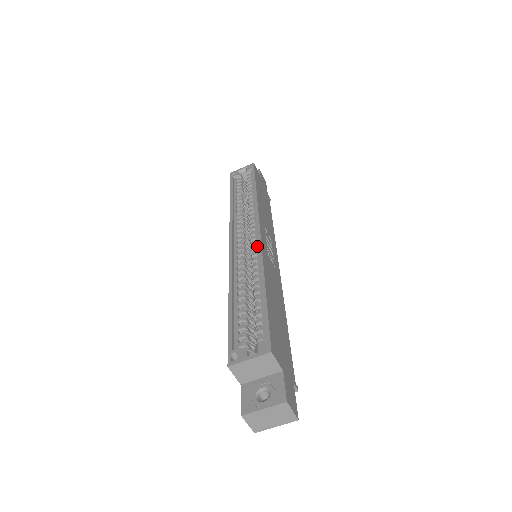
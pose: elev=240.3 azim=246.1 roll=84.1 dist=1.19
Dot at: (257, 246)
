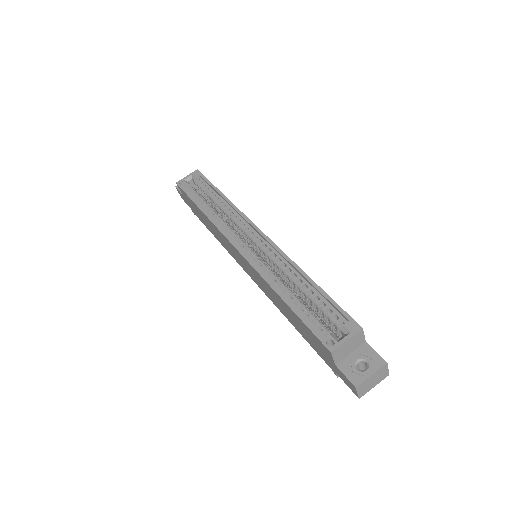
Dot at: (269, 246)
